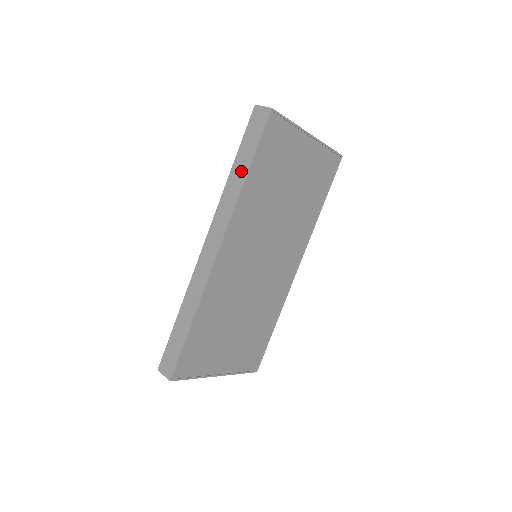
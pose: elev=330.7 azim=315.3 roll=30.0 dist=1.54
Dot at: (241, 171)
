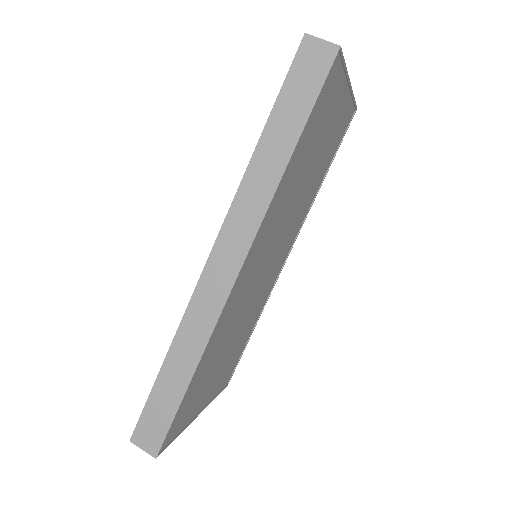
Dot at: (279, 148)
